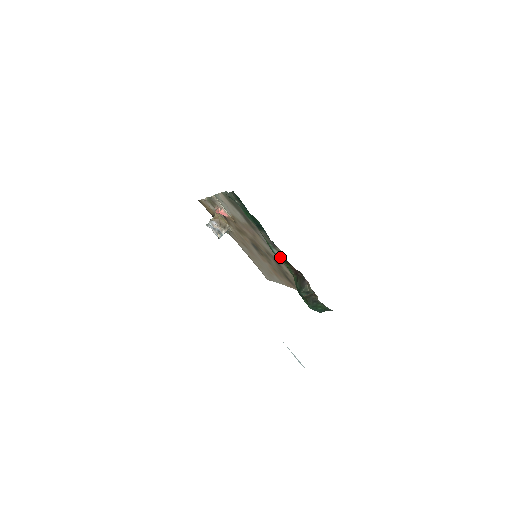
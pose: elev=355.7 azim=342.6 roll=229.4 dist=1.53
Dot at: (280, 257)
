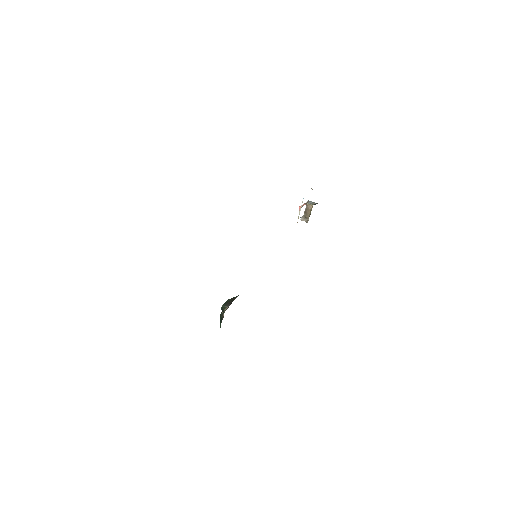
Dot at: occluded
